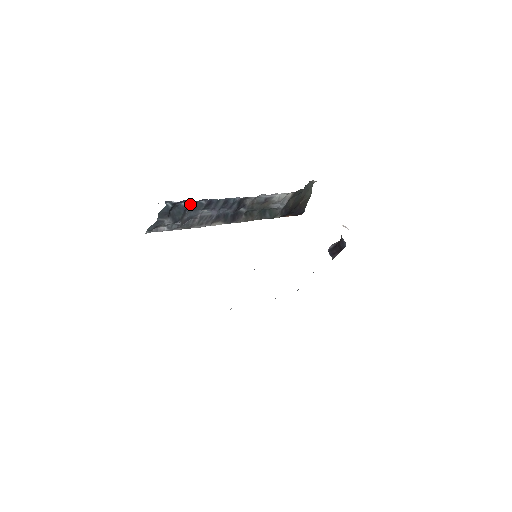
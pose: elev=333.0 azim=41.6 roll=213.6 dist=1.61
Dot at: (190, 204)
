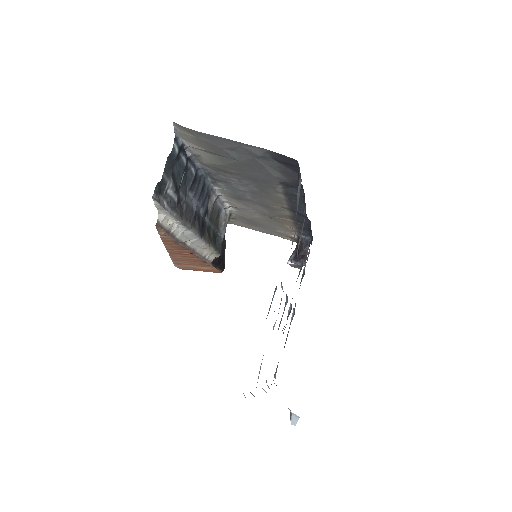
Dot at: (185, 166)
